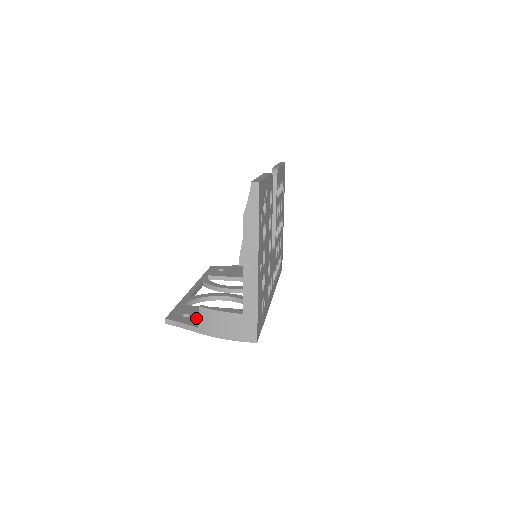
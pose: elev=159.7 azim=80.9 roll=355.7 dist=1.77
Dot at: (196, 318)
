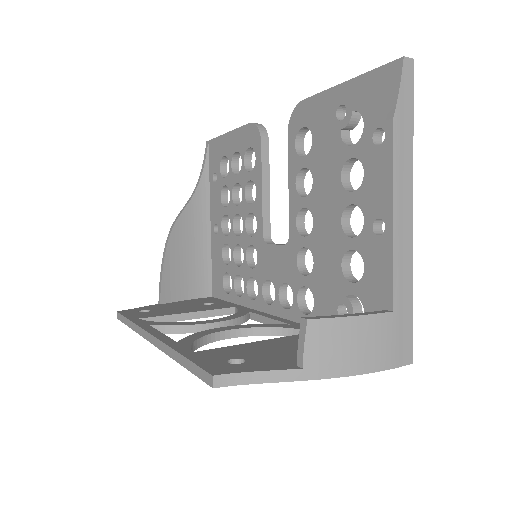
Dot at: (265, 359)
